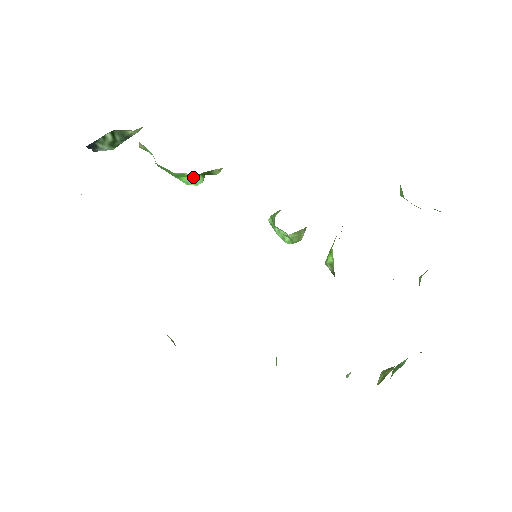
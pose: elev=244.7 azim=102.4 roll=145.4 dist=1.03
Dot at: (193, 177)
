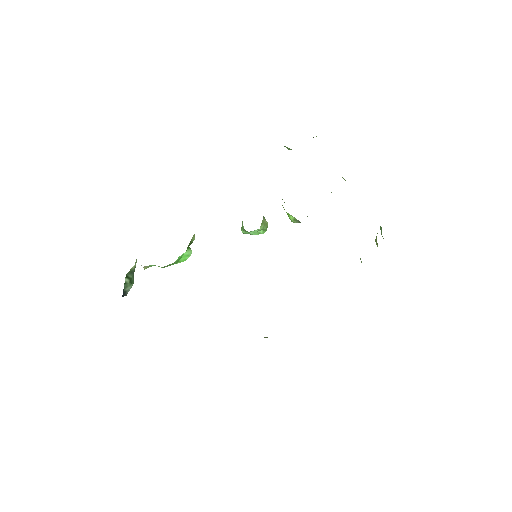
Dot at: (185, 254)
